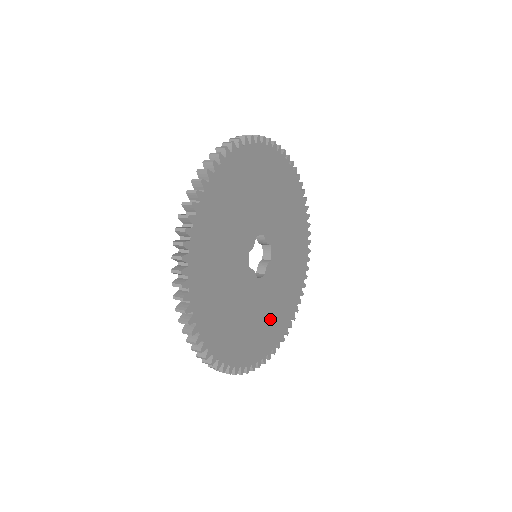
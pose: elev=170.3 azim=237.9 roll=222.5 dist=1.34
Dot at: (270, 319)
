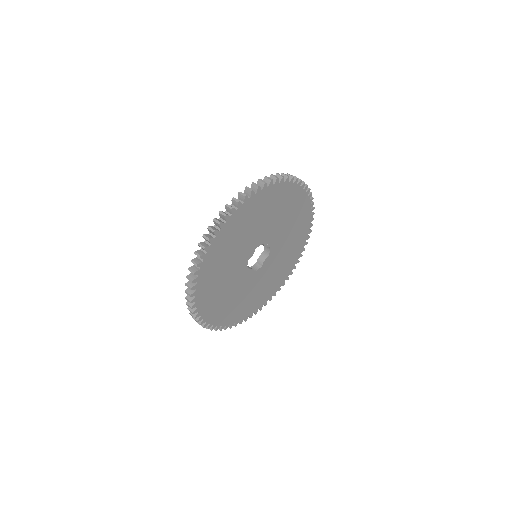
Dot at: (264, 289)
